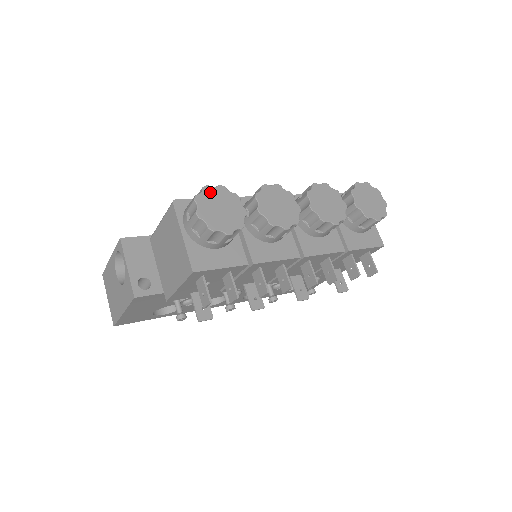
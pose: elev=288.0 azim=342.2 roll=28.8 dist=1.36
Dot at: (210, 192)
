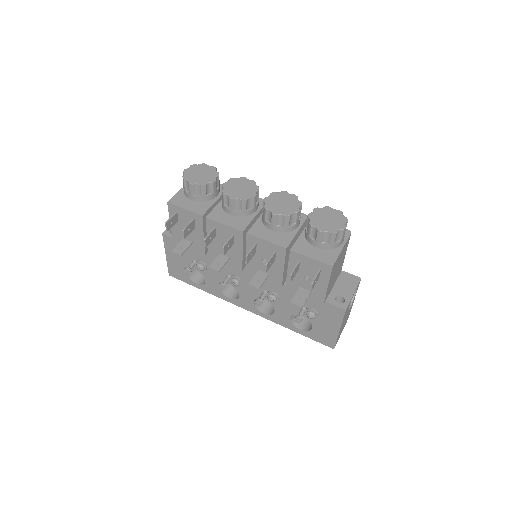
Dot at: (204, 166)
